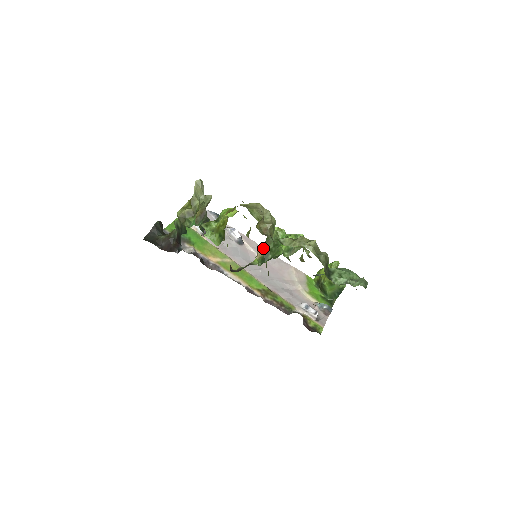
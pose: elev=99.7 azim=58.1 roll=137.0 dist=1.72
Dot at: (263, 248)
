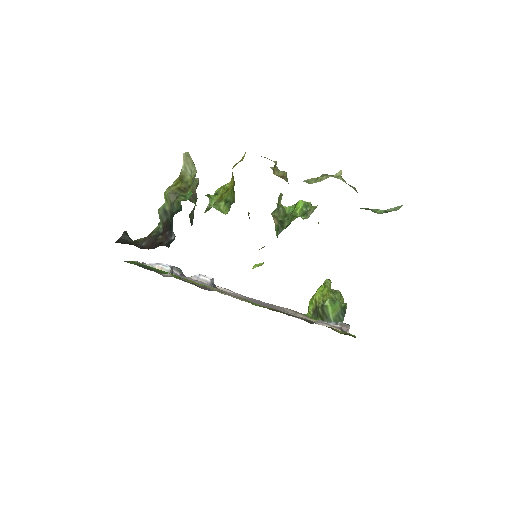
Dot at: (275, 217)
